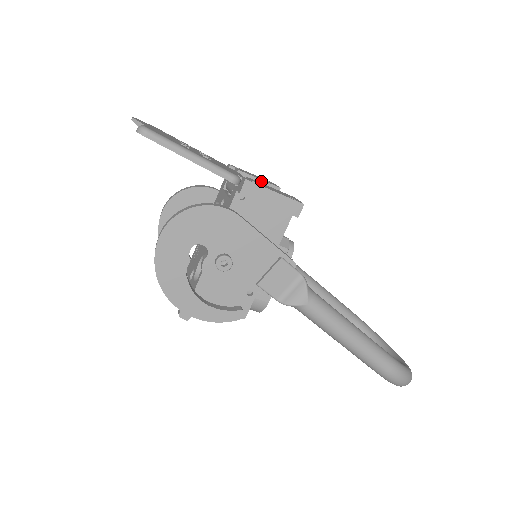
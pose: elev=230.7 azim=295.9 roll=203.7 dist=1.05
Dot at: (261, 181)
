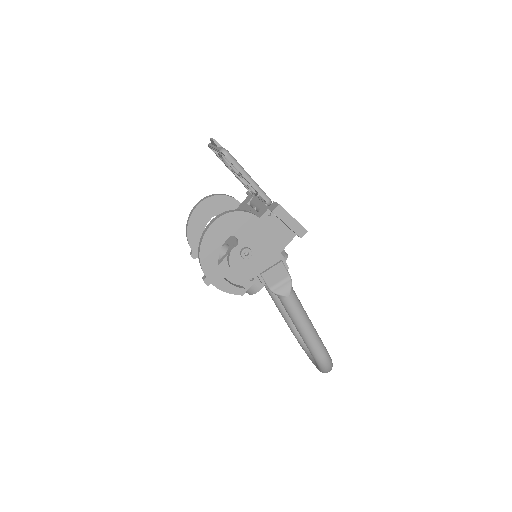
Dot at: occluded
